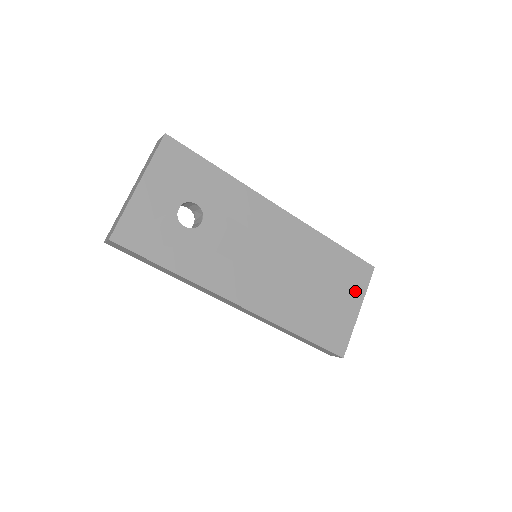
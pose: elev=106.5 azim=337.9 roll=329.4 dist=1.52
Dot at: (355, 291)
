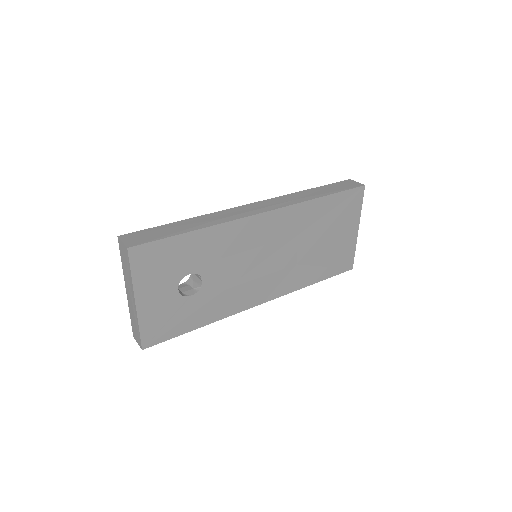
Dot at: (351, 218)
